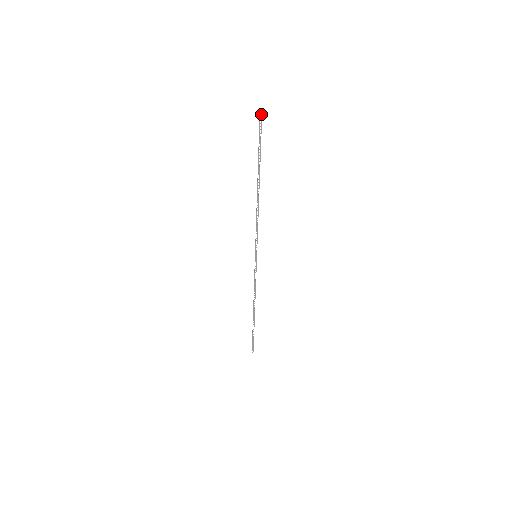
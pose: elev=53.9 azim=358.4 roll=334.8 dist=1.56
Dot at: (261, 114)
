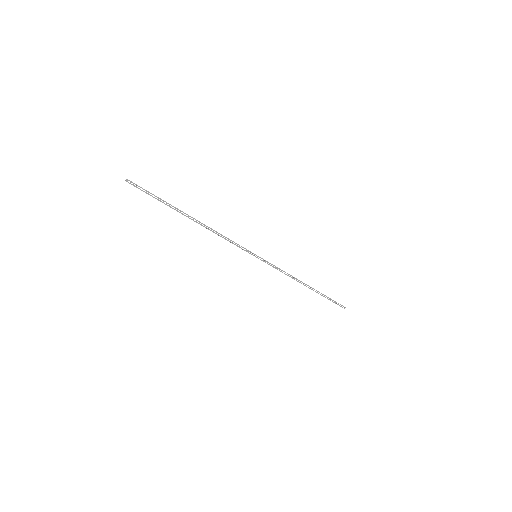
Dot at: (126, 179)
